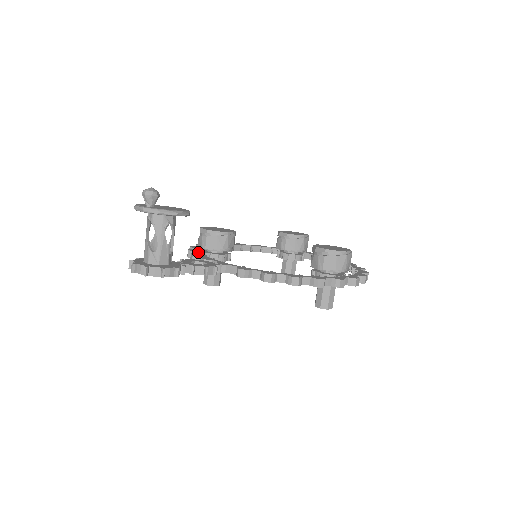
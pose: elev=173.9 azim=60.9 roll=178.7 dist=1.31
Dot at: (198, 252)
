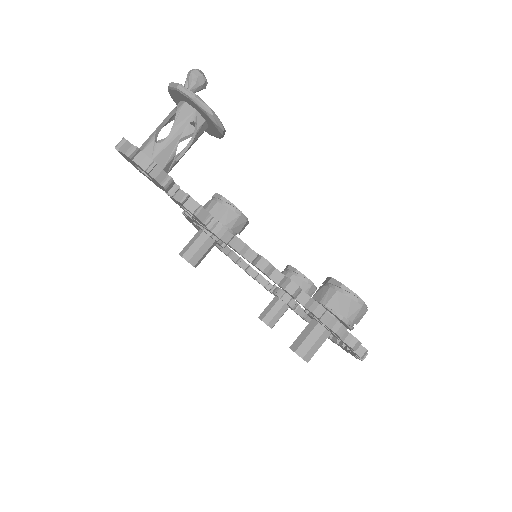
Dot at: occluded
